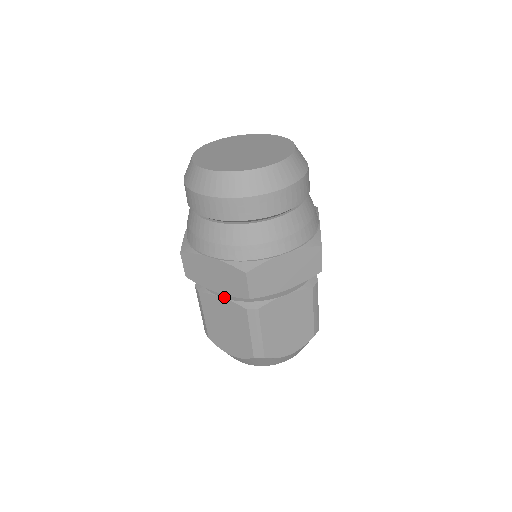
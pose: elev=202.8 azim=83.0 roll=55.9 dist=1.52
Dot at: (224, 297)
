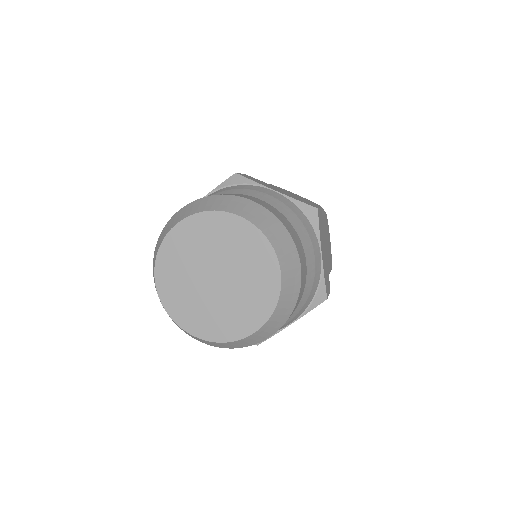
Dot at: occluded
